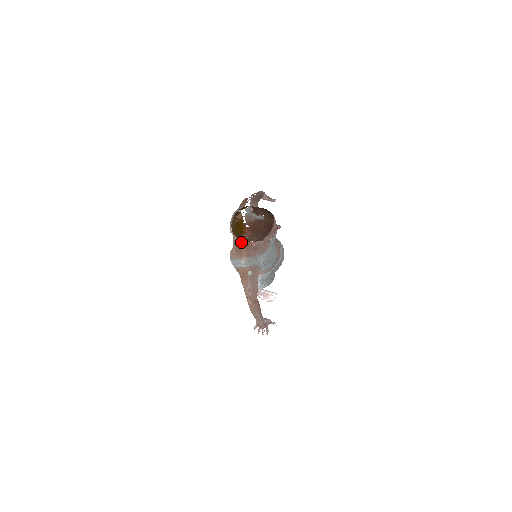
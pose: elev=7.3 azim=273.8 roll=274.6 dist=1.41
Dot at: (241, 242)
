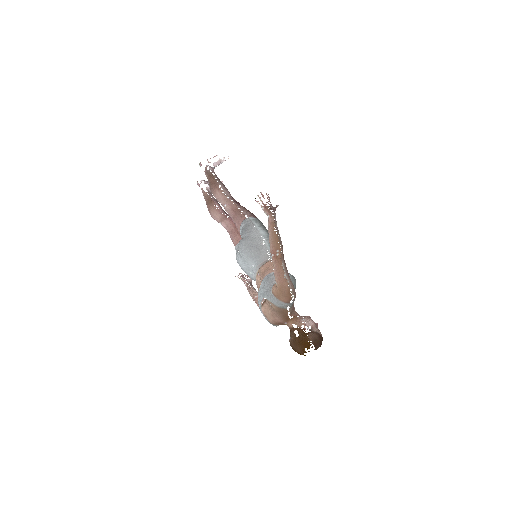
Dot at: (283, 324)
